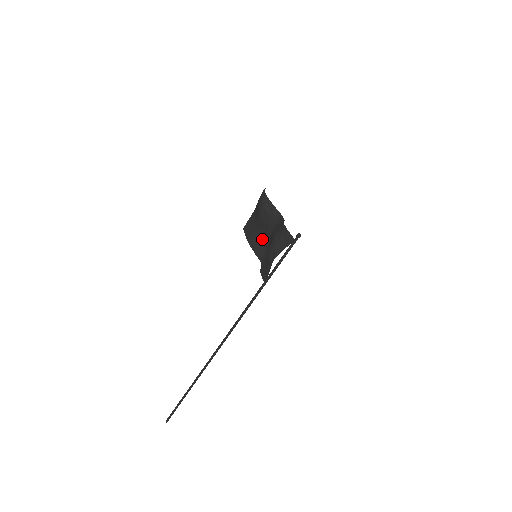
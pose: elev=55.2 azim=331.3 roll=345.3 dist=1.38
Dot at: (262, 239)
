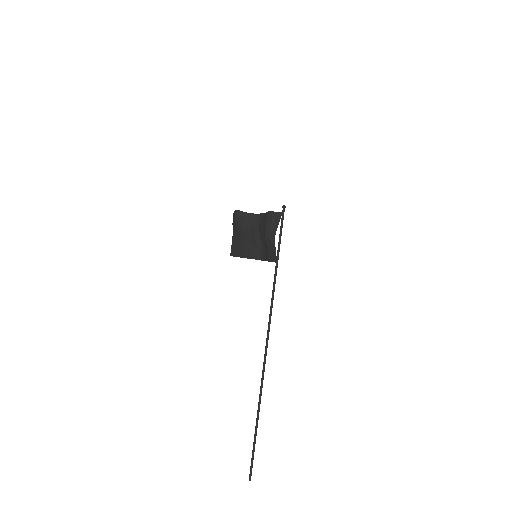
Dot at: (253, 244)
